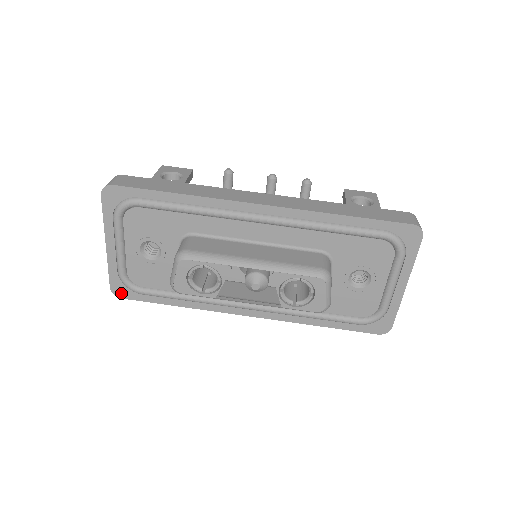
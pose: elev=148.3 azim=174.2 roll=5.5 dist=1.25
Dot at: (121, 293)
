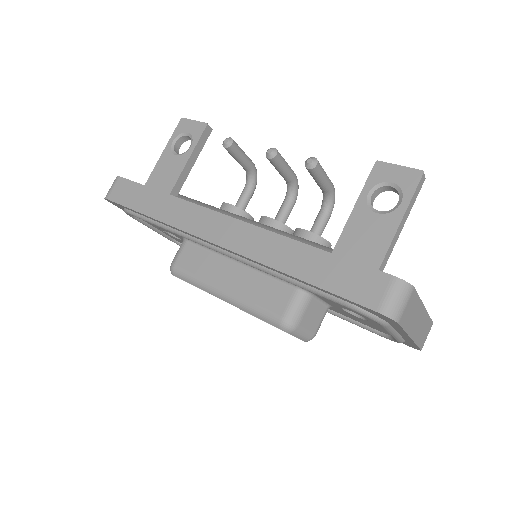
Dot at: occluded
